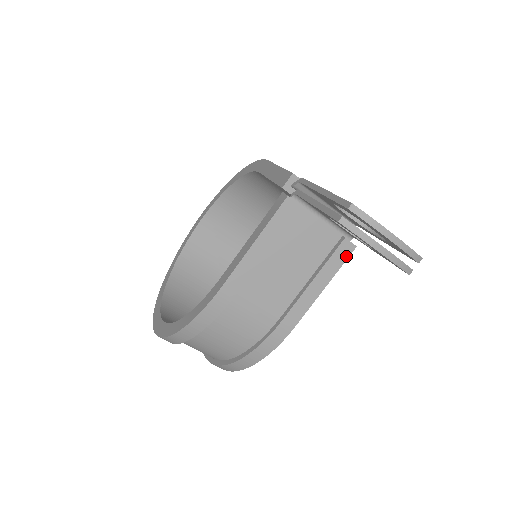
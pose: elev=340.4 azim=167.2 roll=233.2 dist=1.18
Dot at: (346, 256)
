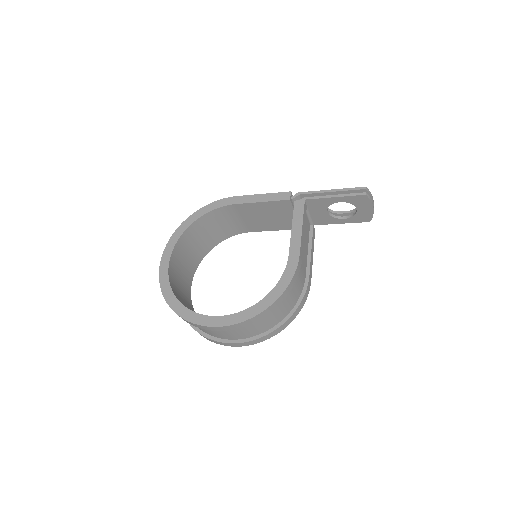
Dot at: (314, 235)
